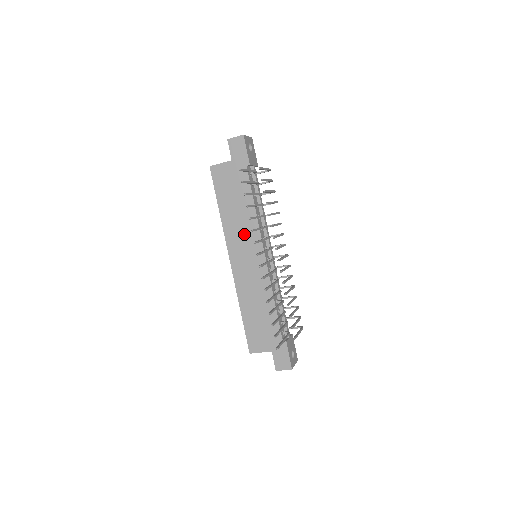
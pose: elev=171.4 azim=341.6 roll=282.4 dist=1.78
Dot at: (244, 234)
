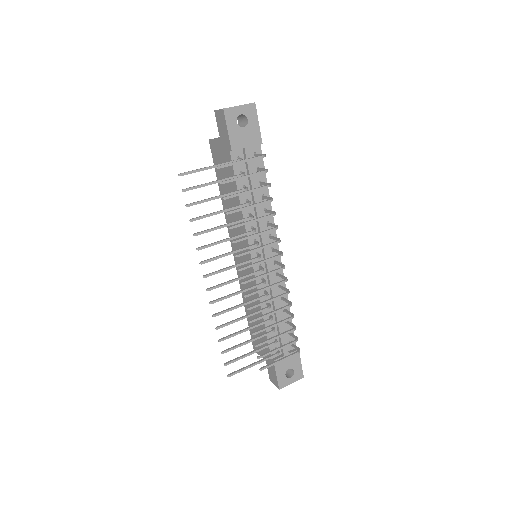
Dot at: (237, 231)
